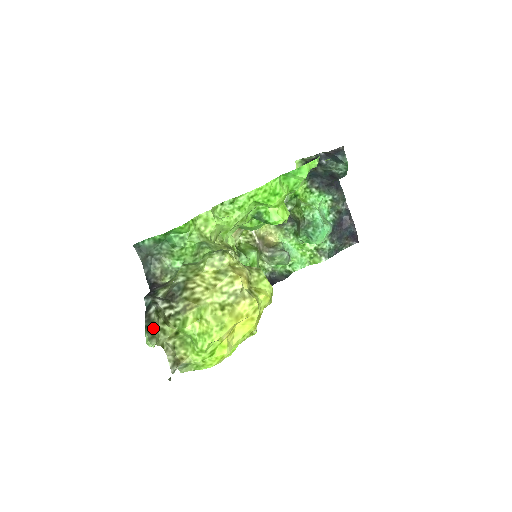
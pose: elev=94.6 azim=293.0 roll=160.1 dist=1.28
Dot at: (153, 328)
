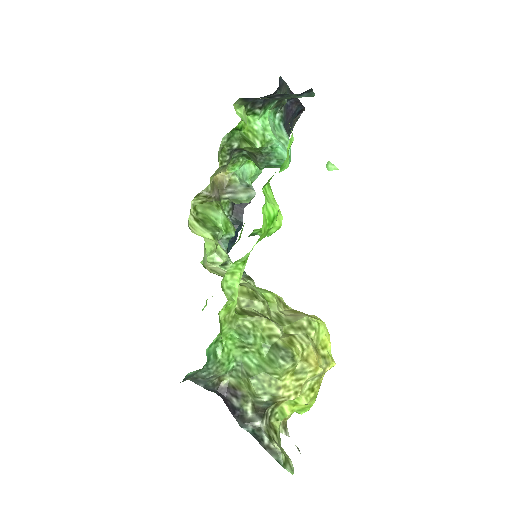
Dot at: (283, 457)
